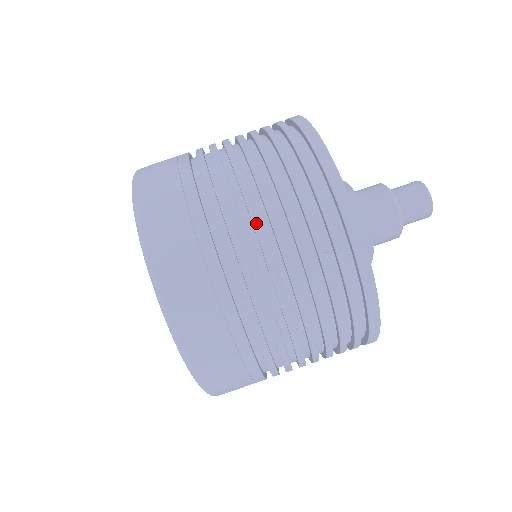
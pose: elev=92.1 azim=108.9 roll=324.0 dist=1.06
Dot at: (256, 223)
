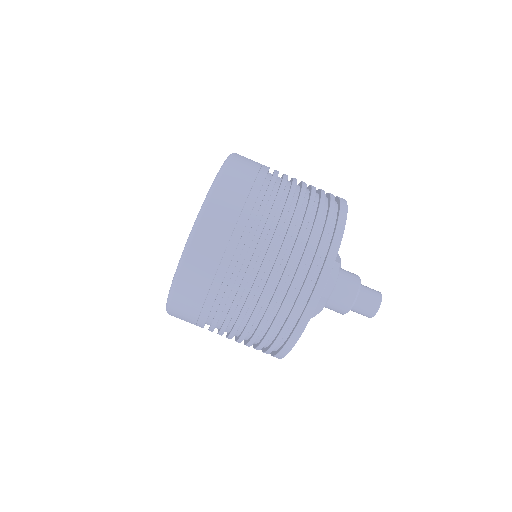
Dot at: (278, 229)
